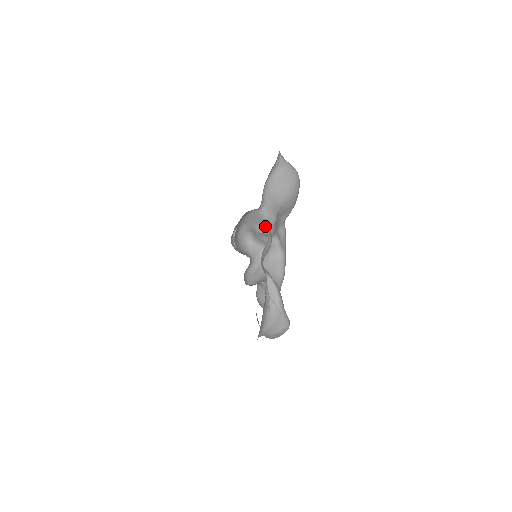
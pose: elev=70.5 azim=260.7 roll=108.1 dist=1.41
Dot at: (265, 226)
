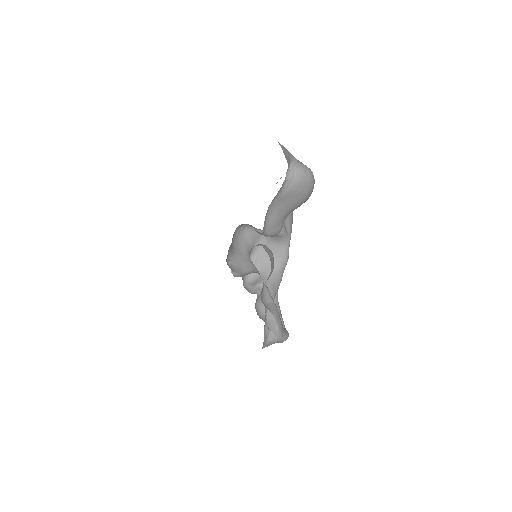
Dot at: occluded
